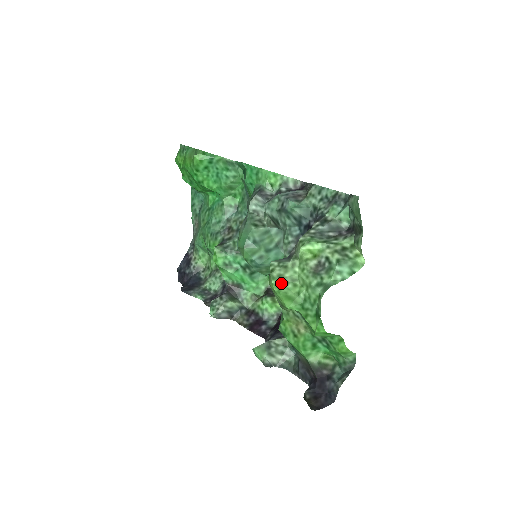
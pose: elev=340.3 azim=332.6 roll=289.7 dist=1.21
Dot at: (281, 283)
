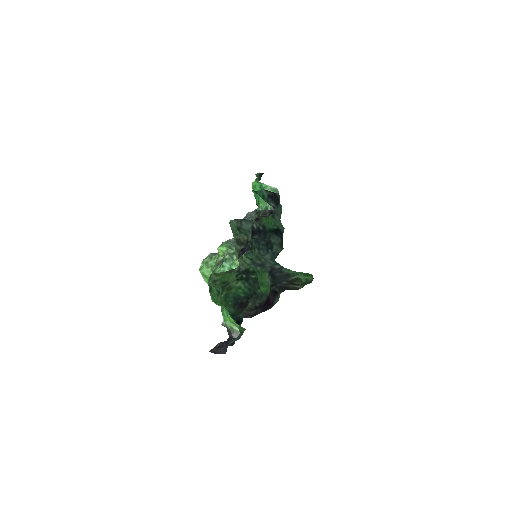
Dot at: (205, 266)
